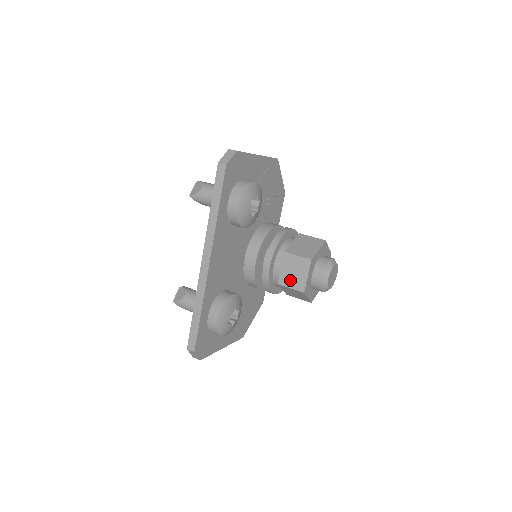
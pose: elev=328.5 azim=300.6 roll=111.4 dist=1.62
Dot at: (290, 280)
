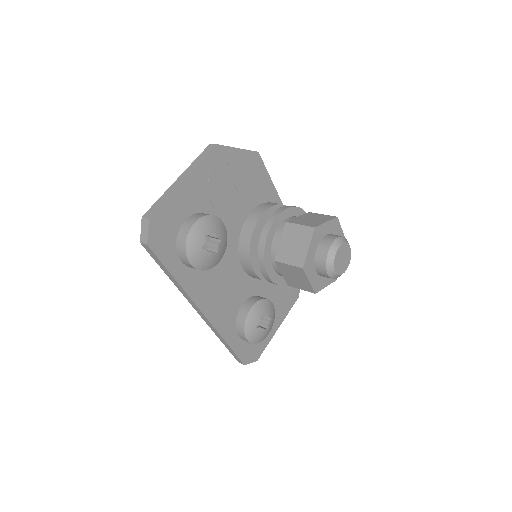
Dot at: (296, 283)
